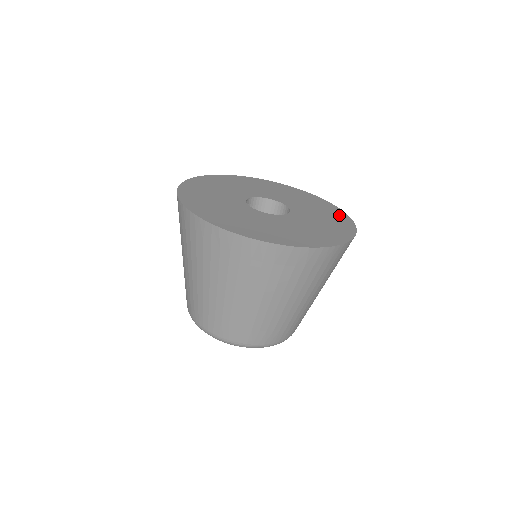
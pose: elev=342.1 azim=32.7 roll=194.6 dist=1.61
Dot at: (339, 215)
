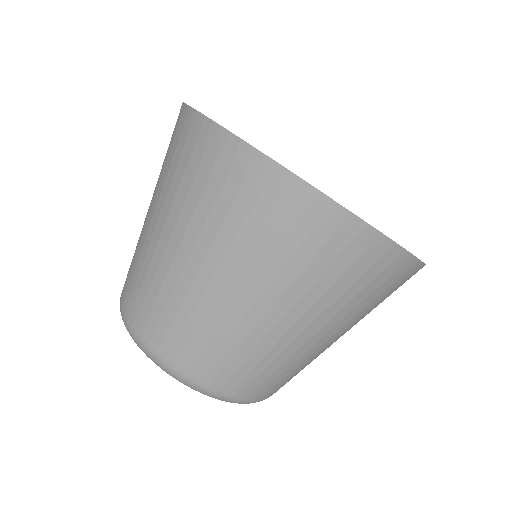
Dot at: occluded
